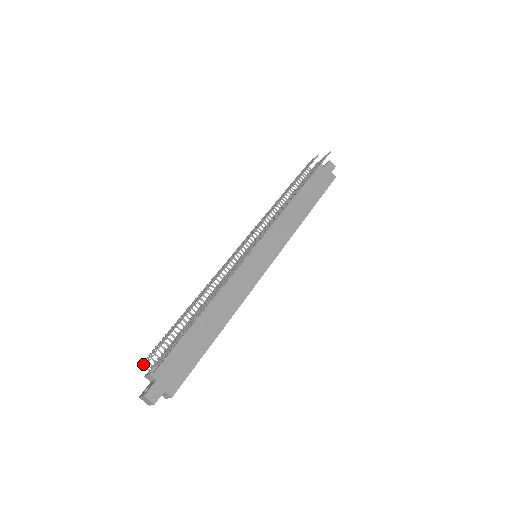
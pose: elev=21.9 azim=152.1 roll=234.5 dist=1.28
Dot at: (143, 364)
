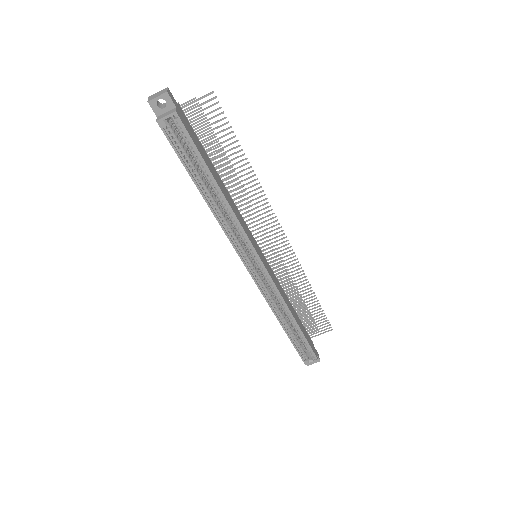
Dot at: occluded
